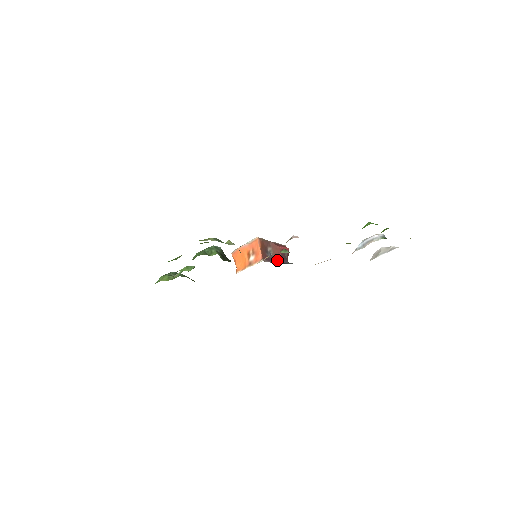
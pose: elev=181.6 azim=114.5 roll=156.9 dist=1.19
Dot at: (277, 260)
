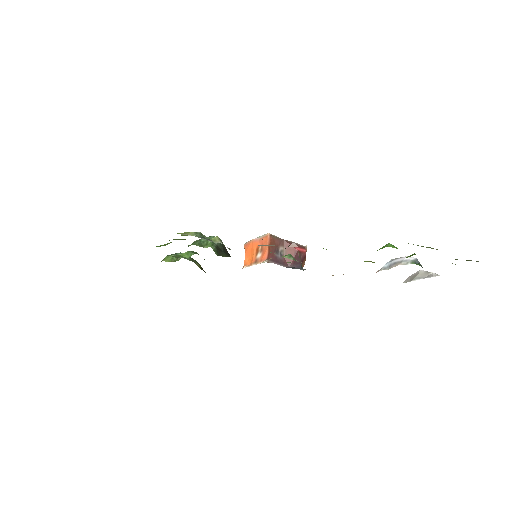
Dot at: occluded
